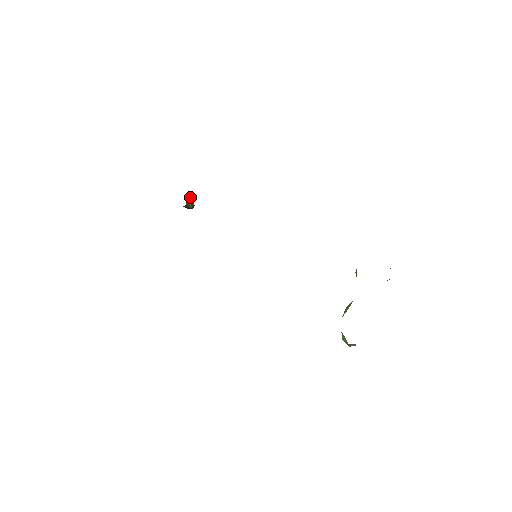
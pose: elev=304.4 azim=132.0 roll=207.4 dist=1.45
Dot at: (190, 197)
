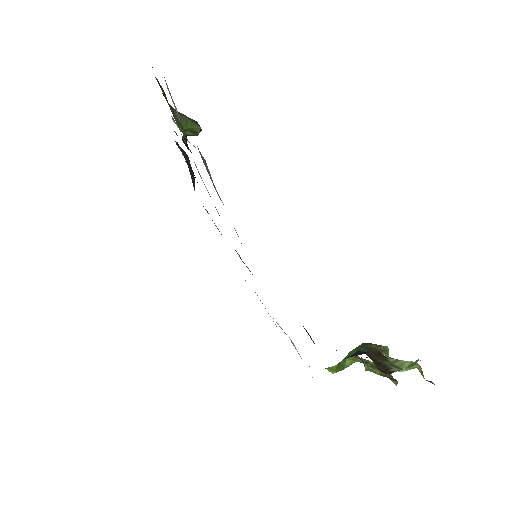
Dot at: (185, 131)
